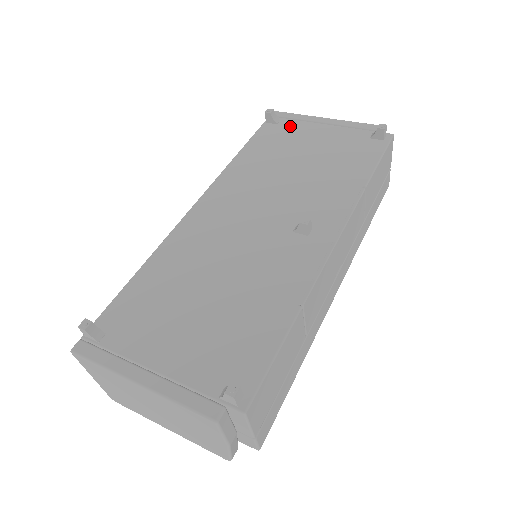
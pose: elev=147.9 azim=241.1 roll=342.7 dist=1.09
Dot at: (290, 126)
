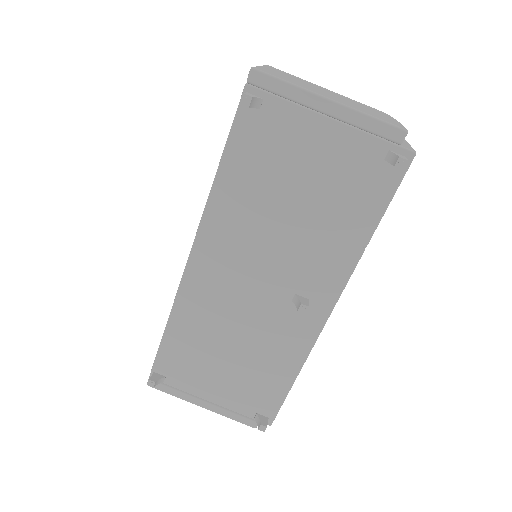
Dot at: (278, 117)
